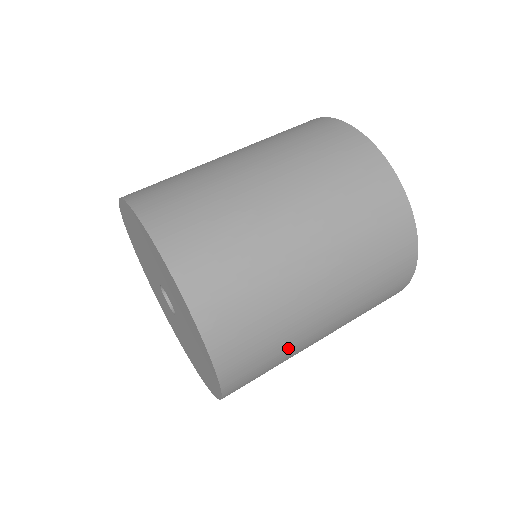
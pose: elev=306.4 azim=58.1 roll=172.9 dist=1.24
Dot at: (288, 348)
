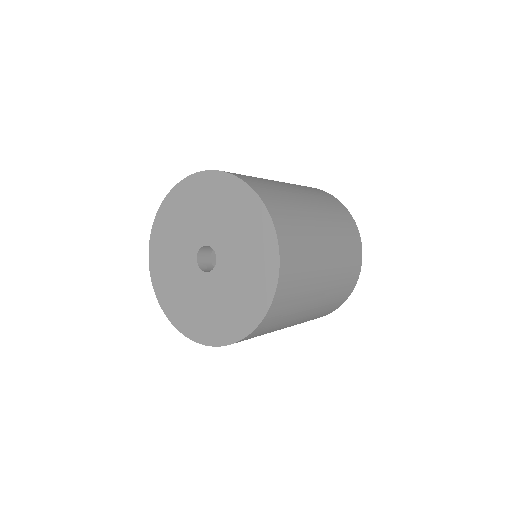
Dot at: (290, 199)
